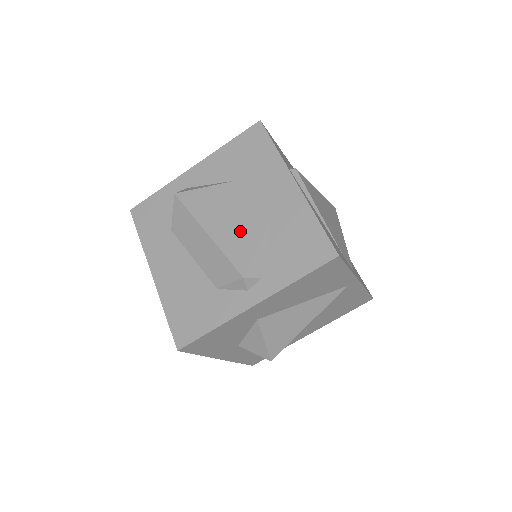
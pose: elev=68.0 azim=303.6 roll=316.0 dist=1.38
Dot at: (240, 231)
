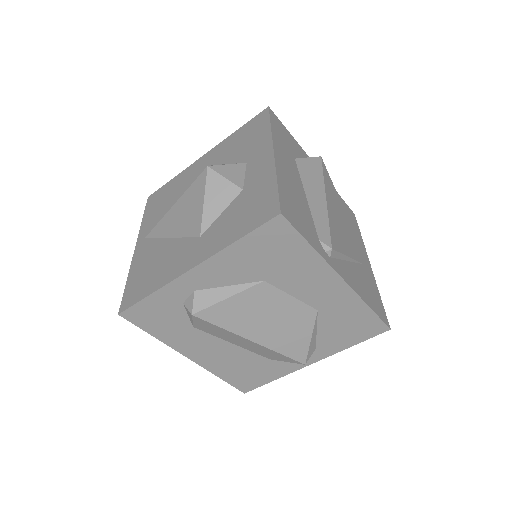
Dot at: (289, 331)
